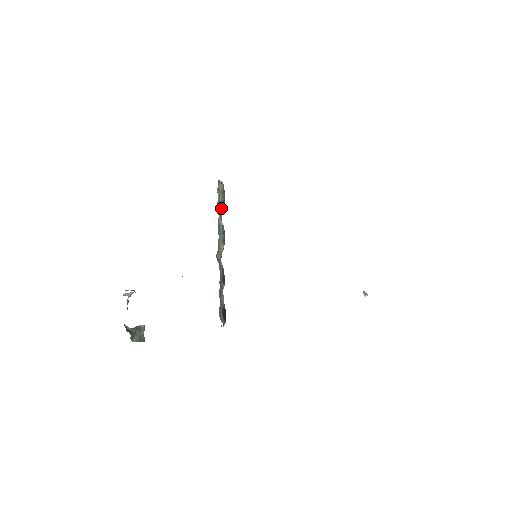
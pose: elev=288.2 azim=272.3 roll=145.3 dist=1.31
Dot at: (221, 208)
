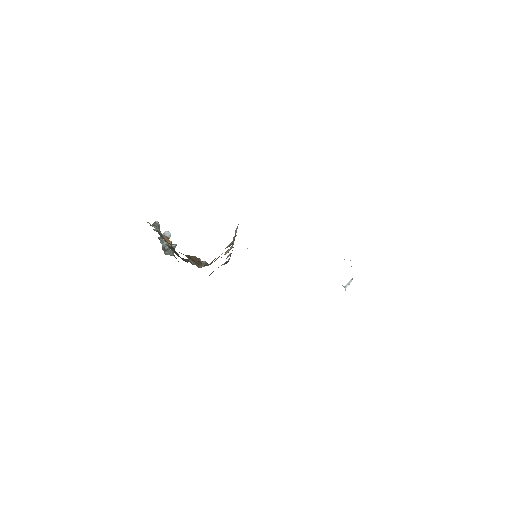
Dot at: (234, 237)
